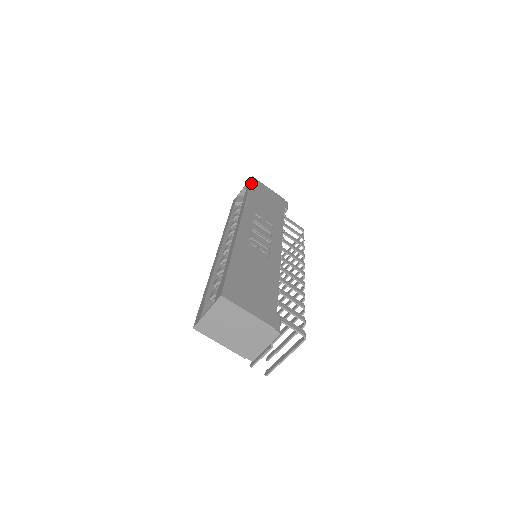
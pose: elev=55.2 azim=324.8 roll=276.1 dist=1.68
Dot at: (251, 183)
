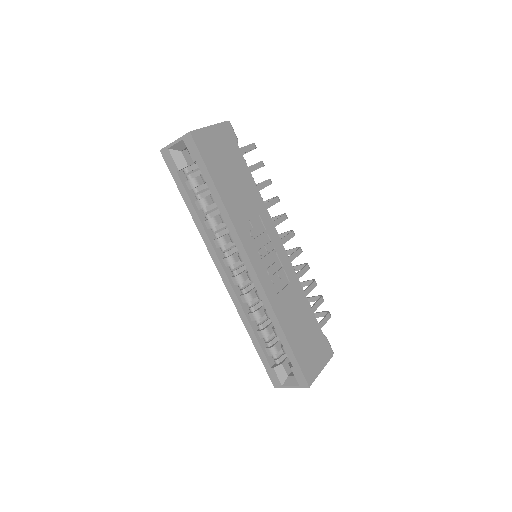
Dot at: (202, 156)
